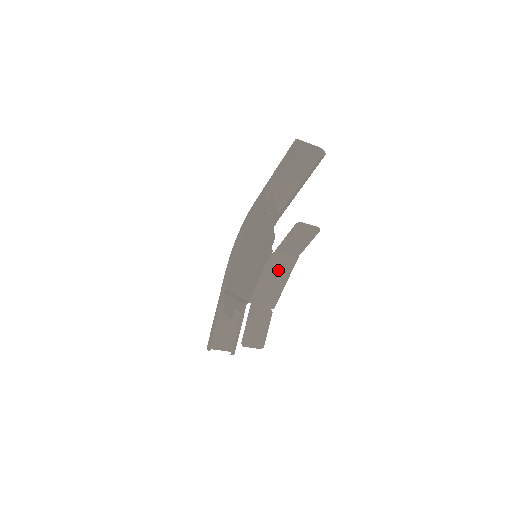
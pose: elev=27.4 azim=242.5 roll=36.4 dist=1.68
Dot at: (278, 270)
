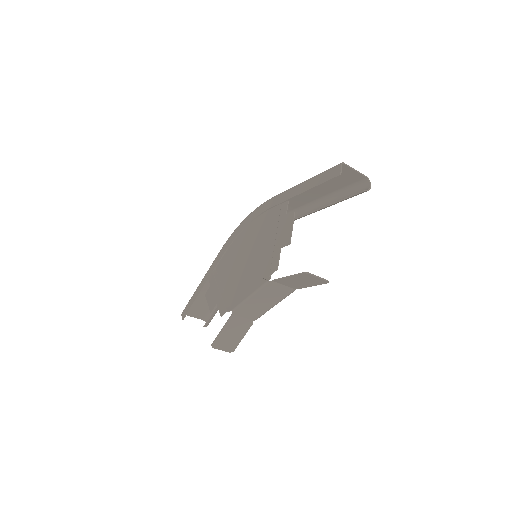
Dot at: (271, 295)
